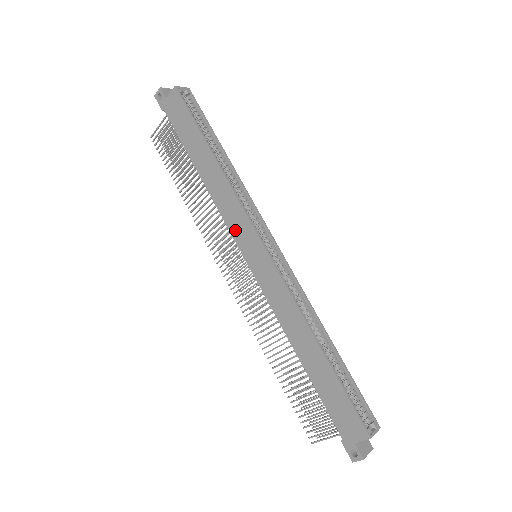
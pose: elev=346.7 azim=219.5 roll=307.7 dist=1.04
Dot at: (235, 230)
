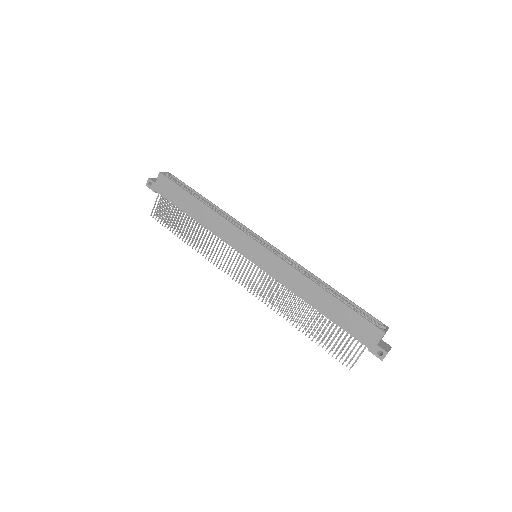
Dot at: (235, 244)
